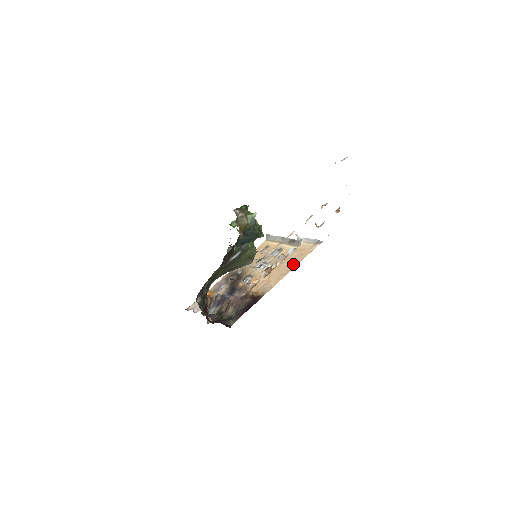
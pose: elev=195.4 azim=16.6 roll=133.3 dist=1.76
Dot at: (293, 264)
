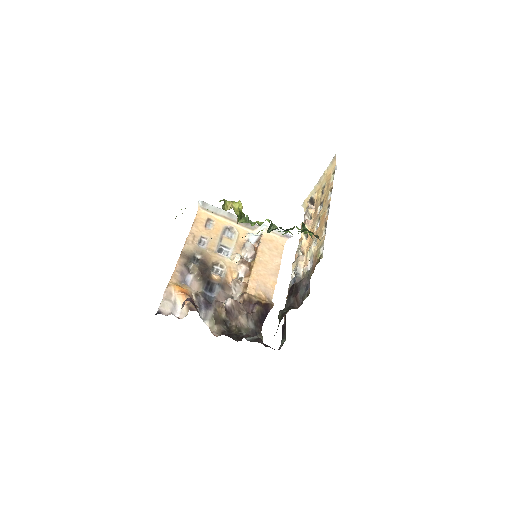
Dot at: (275, 261)
